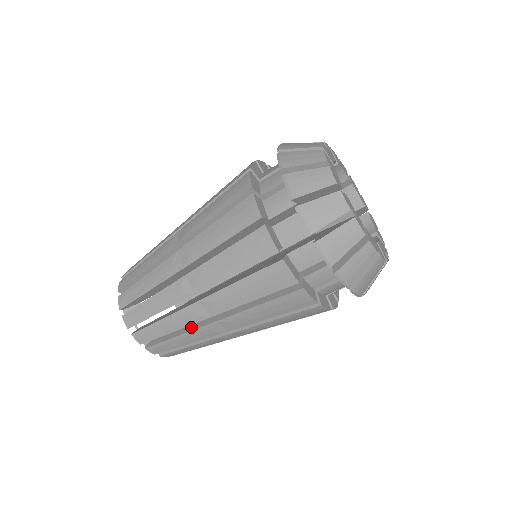
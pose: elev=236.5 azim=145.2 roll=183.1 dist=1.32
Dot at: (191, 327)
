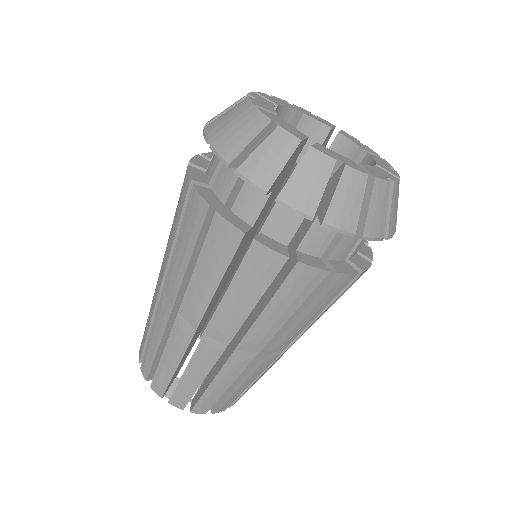
Dot at: (243, 371)
